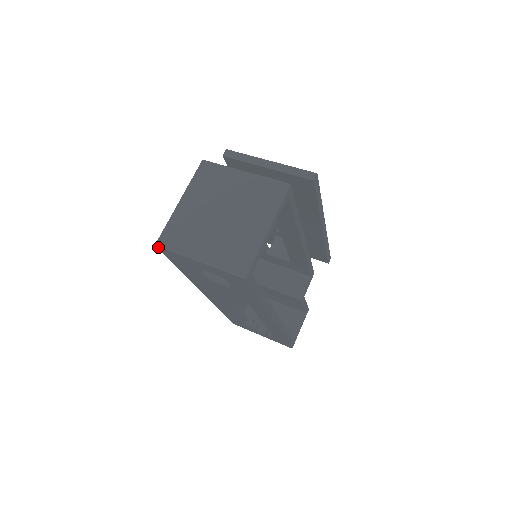
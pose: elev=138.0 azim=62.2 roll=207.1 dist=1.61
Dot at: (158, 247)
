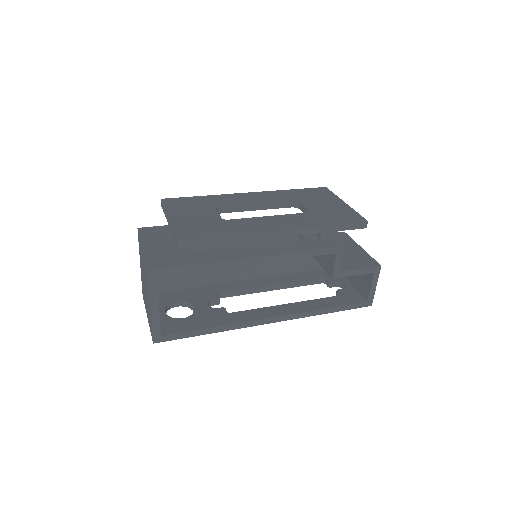
Dot at: occluded
